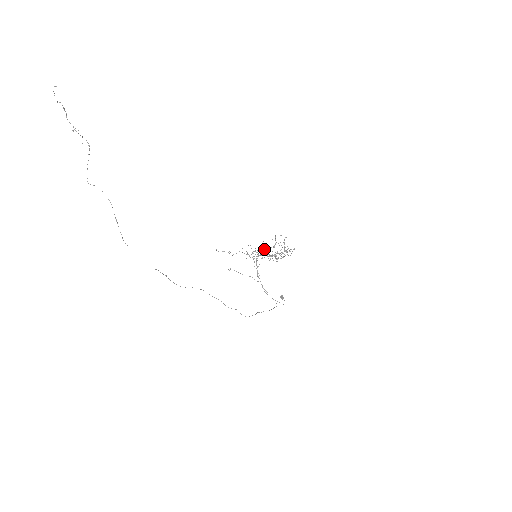
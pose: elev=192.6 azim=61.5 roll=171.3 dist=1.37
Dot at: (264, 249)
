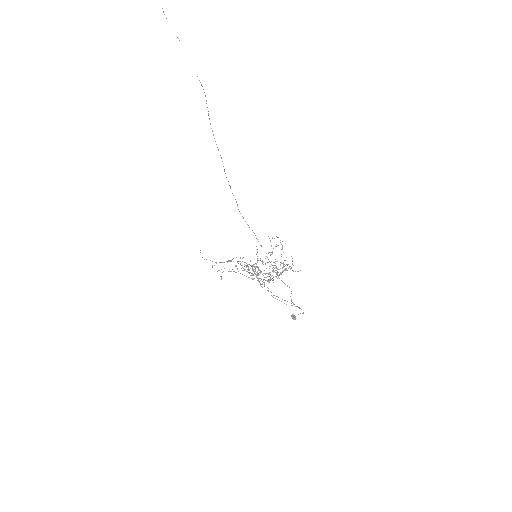
Dot at: occluded
